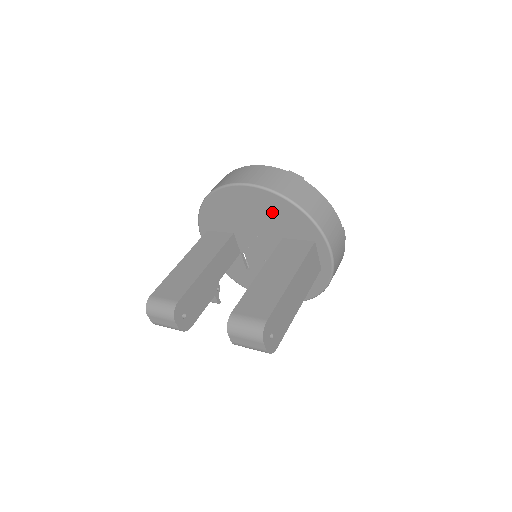
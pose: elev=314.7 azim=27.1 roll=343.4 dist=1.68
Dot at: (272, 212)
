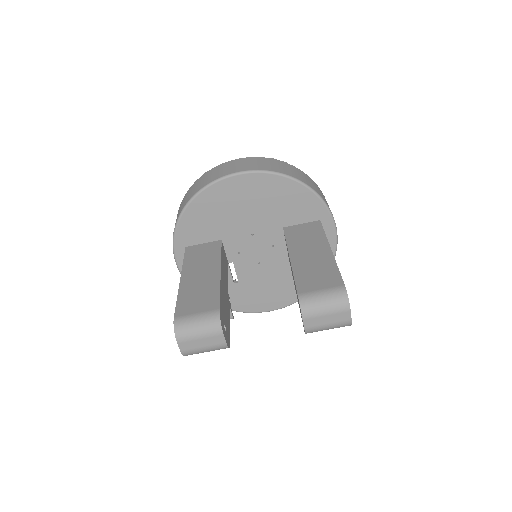
Dot at: (273, 198)
